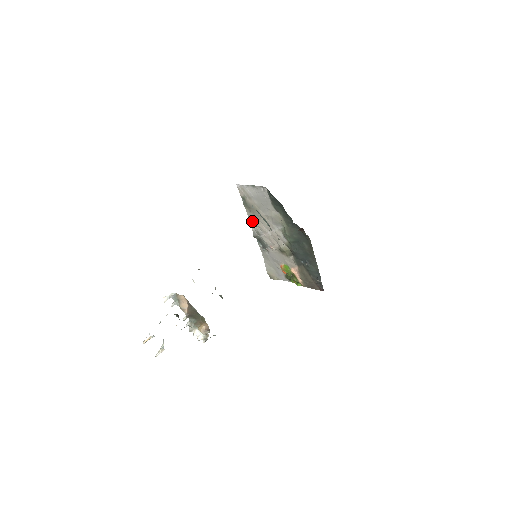
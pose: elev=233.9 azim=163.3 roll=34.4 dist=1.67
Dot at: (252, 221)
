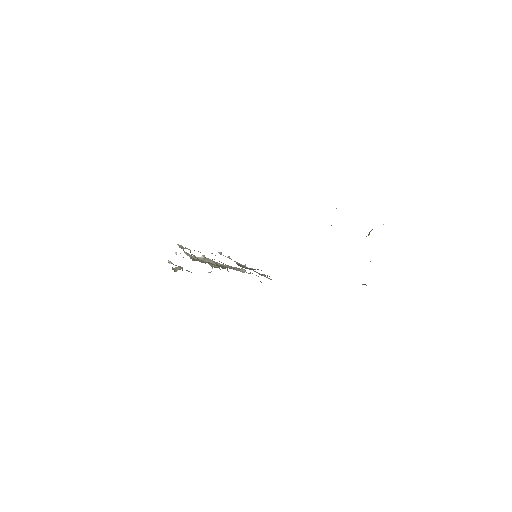
Dot at: occluded
